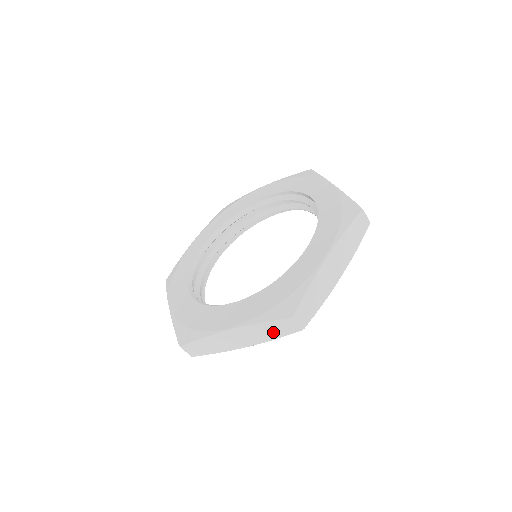
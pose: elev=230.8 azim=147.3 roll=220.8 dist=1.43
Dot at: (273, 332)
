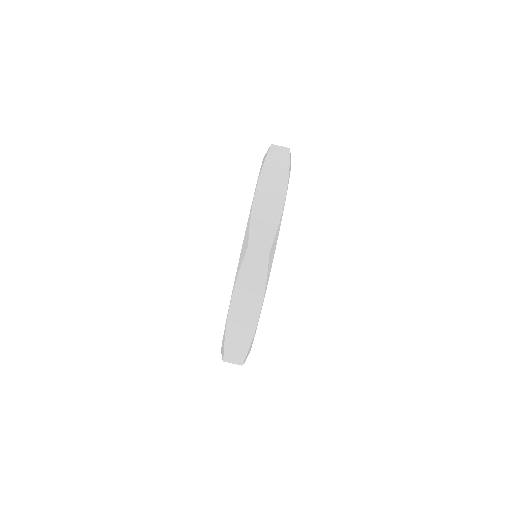
Dot at: (280, 166)
